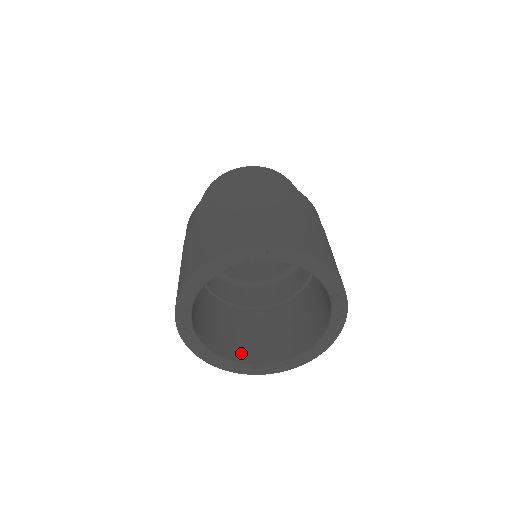
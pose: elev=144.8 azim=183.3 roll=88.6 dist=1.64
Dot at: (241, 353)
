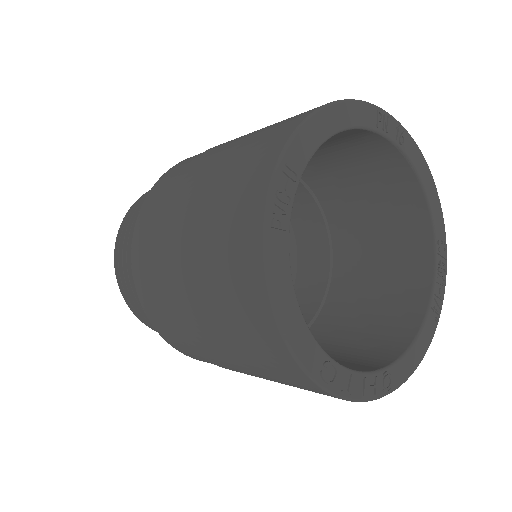
Dot at: occluded
